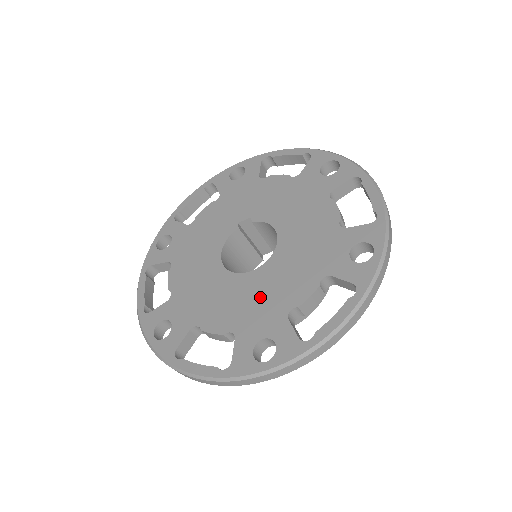
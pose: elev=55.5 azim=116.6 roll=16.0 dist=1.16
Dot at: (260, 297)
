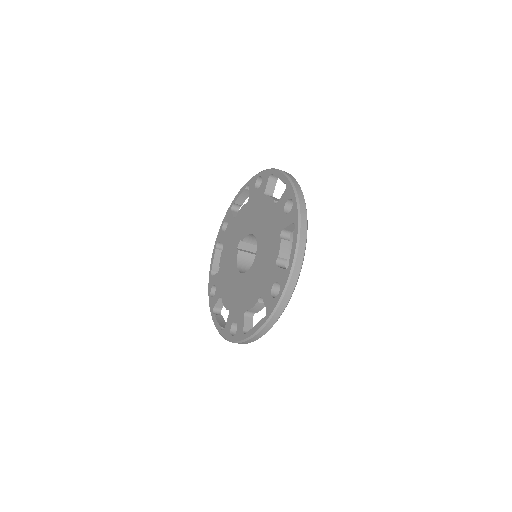
Dot at: (262, 270)
